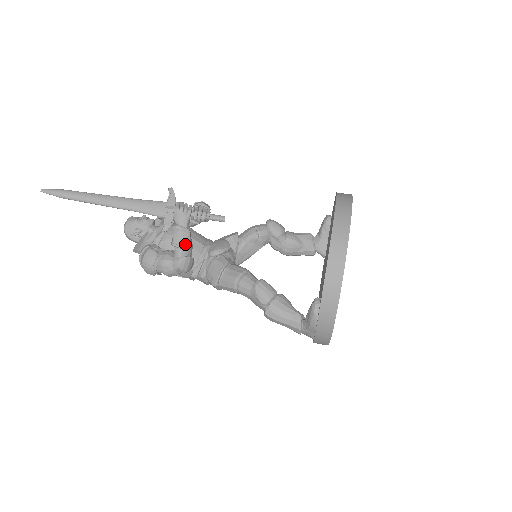
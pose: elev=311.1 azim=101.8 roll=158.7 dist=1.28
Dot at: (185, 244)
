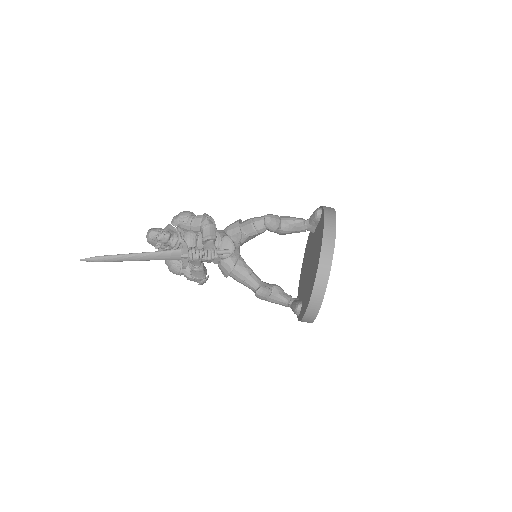
Dot at: (201, 277)
